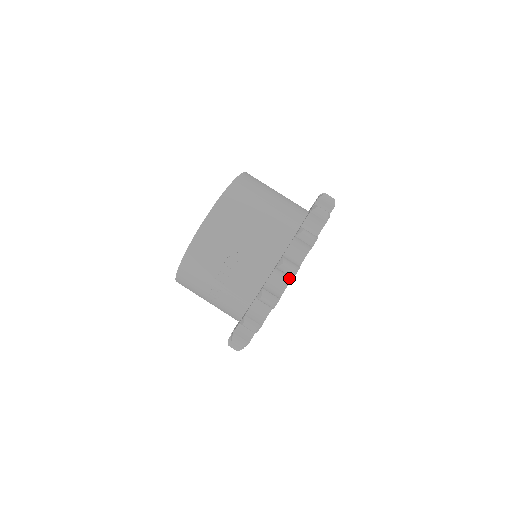
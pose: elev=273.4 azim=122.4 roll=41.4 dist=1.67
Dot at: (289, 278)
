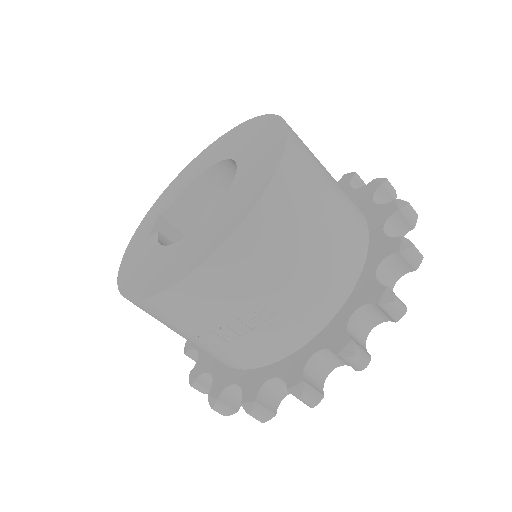
Dot at: (345, 363)
